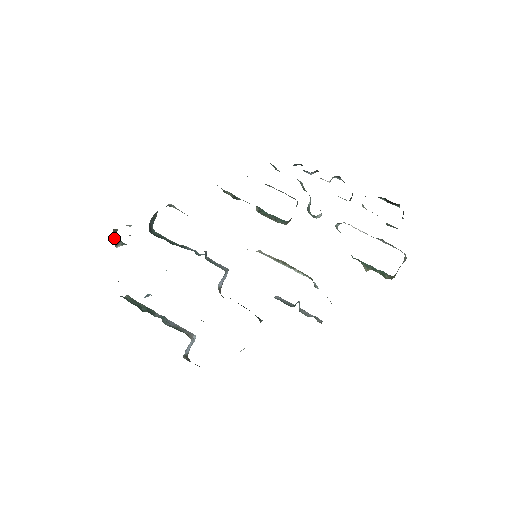
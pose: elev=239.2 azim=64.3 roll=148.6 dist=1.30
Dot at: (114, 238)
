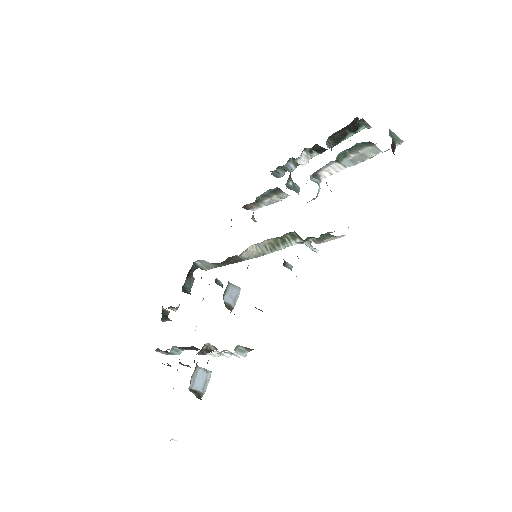
Dot at: (162, 315)
